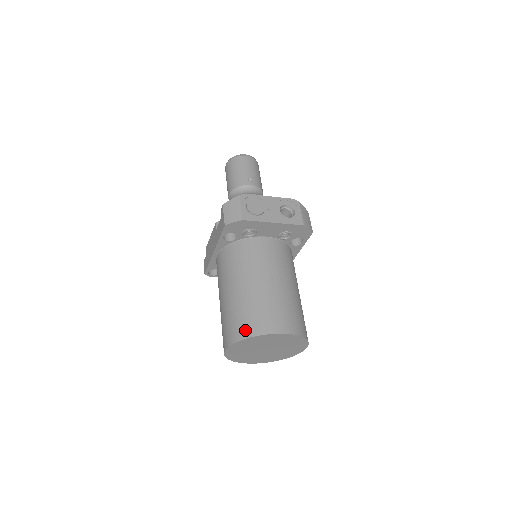
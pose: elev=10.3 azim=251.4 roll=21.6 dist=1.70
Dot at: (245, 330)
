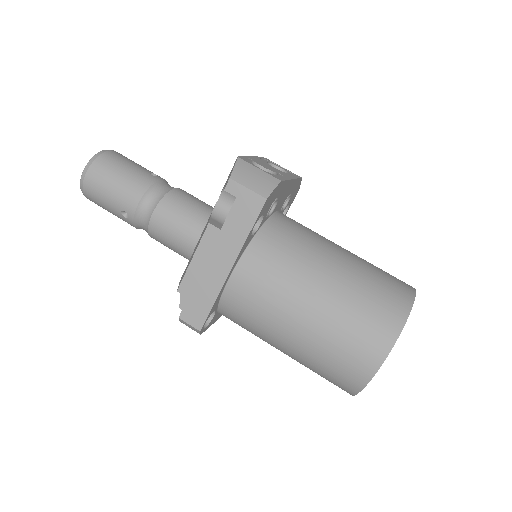
Dot at: (395, 313)
